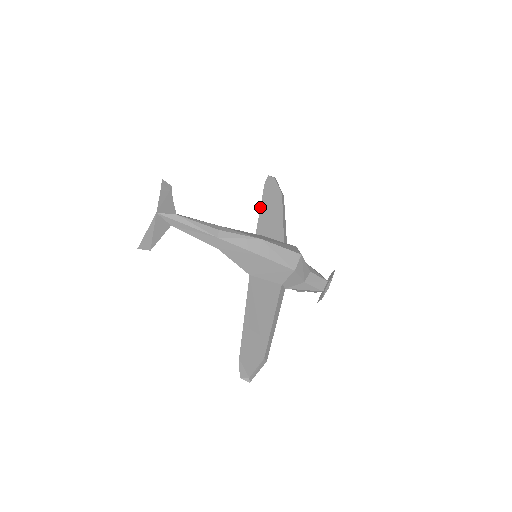
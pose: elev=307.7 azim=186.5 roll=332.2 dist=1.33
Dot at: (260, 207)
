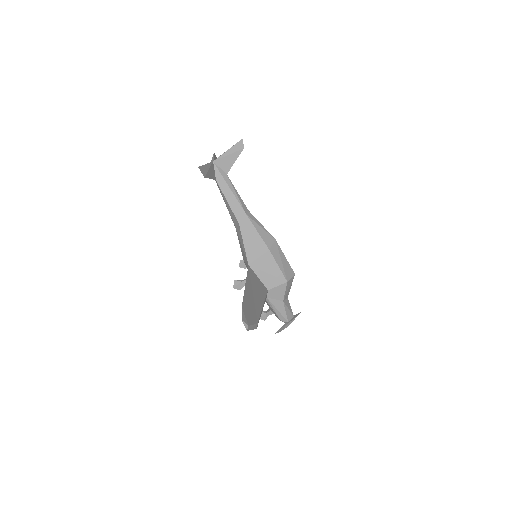
Dot at: occluded
